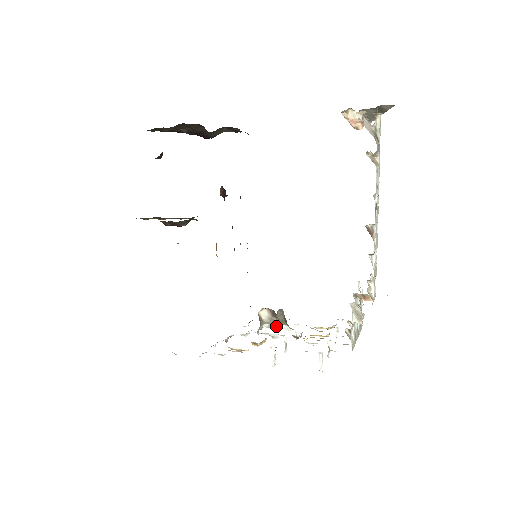
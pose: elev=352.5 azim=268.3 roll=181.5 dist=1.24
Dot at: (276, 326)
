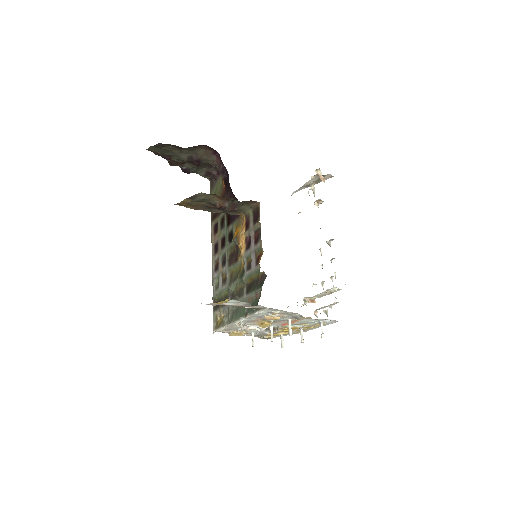
Dot at: (250, 327)
